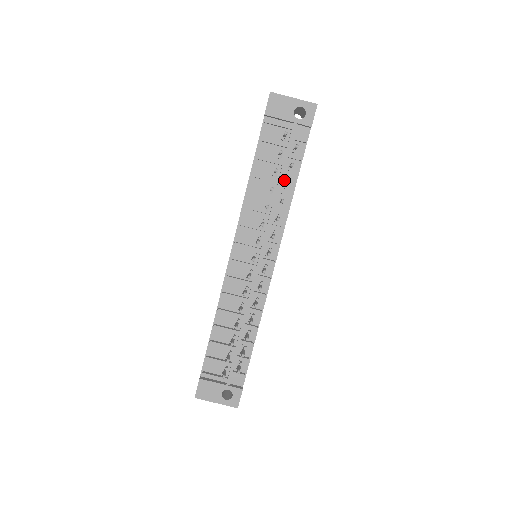
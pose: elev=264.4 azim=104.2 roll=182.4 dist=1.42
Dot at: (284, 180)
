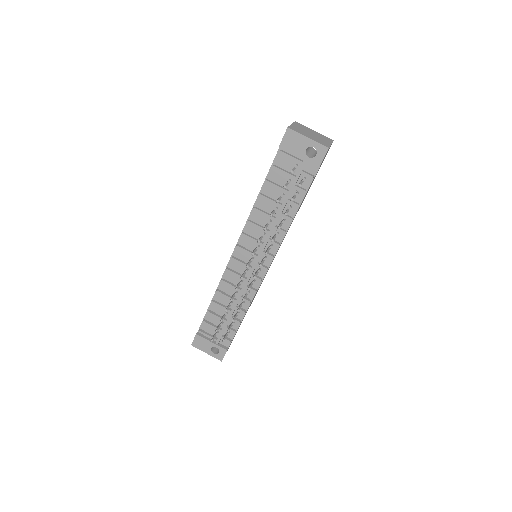
Dot at: (287, 205)
